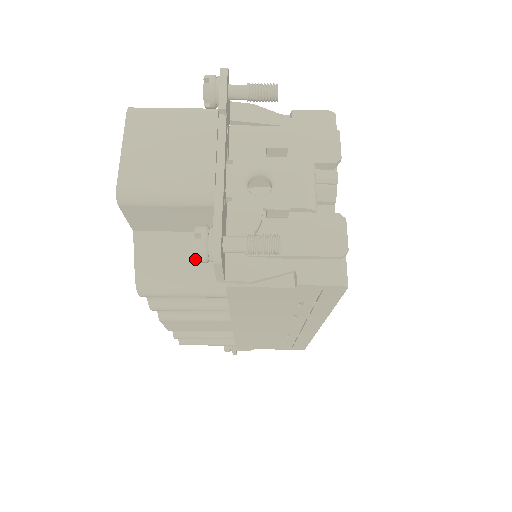
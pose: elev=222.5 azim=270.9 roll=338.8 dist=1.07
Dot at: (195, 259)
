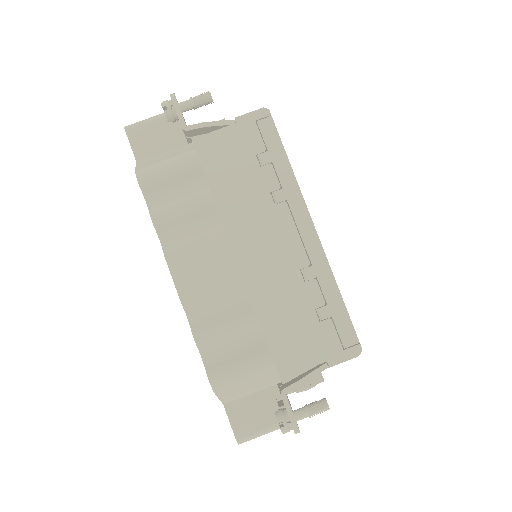
Dot at: (164, 112)
